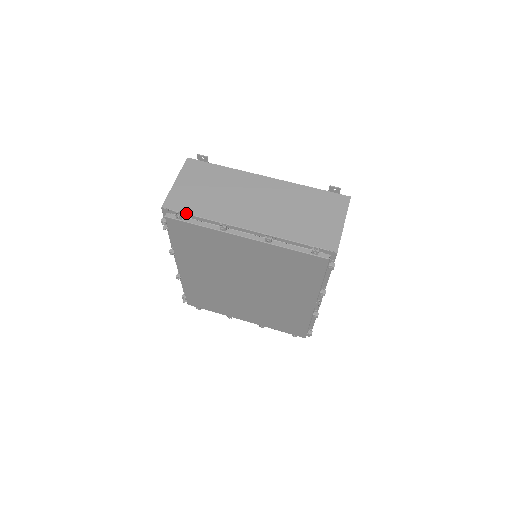
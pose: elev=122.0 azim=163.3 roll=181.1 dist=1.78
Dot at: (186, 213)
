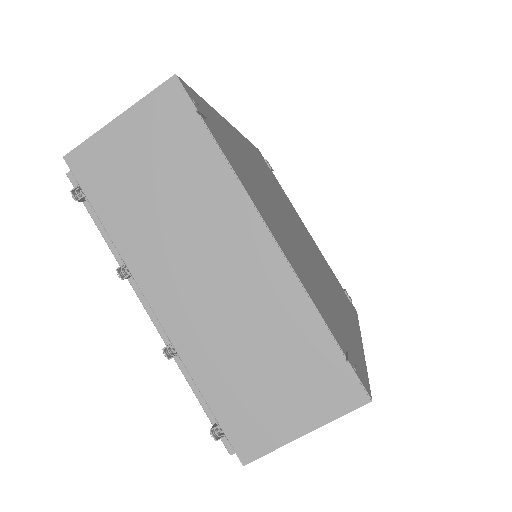
Dot at: (89, 200)
